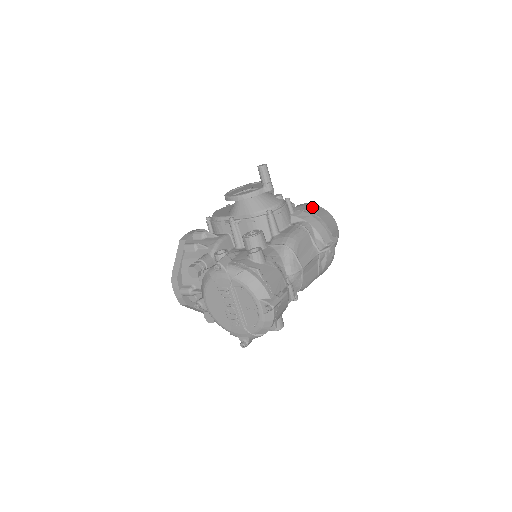
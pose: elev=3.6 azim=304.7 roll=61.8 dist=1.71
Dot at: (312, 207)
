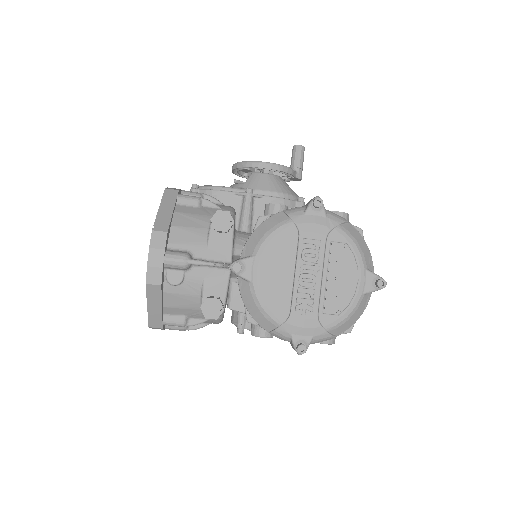
Dot at: occluded
